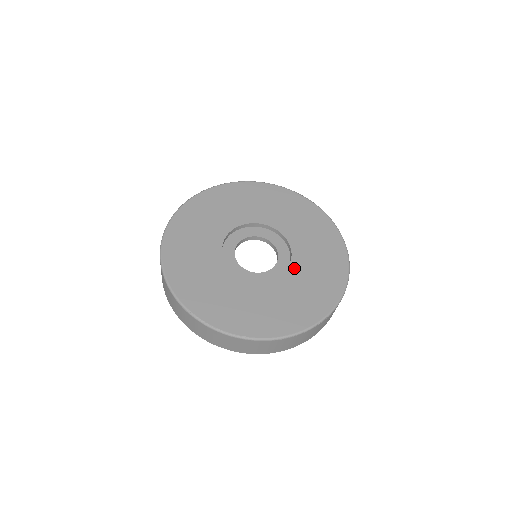
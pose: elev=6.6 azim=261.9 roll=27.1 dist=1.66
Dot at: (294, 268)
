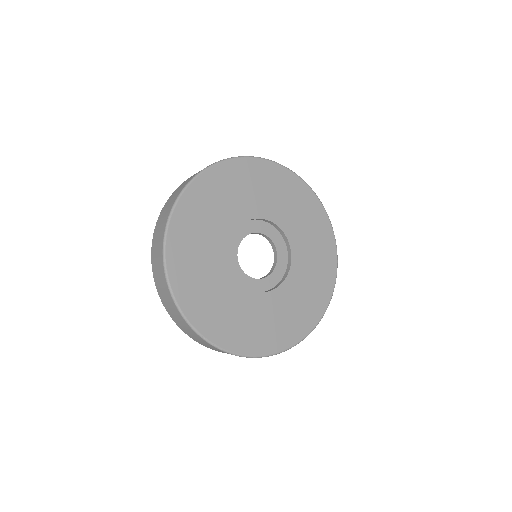
Dot at: (294, 273)
